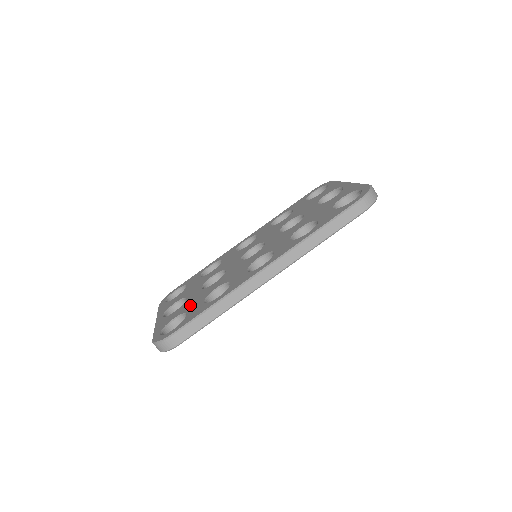
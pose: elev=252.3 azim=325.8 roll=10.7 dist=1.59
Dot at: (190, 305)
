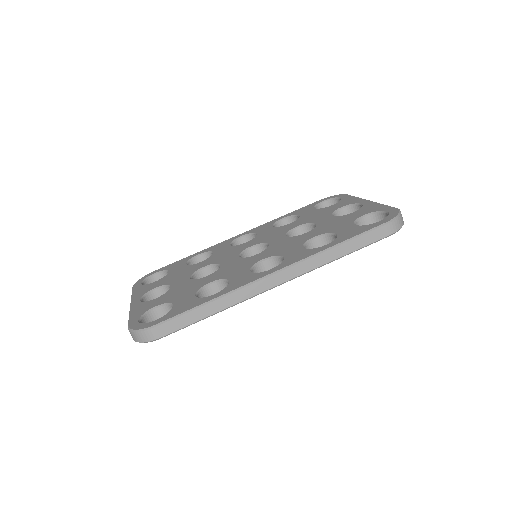
Dot at: (177, 295)
